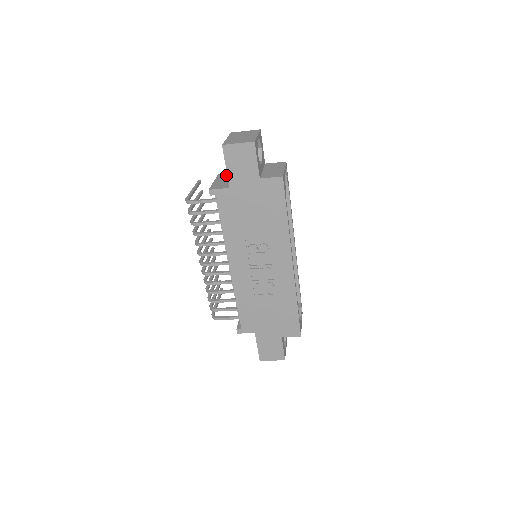
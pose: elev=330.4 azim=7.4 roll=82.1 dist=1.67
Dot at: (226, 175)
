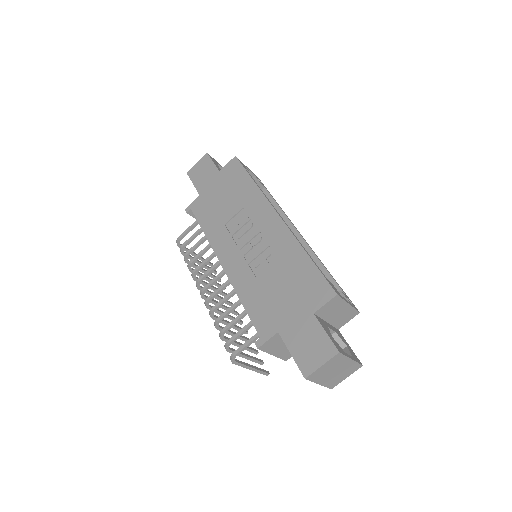
Dot at: occluded
